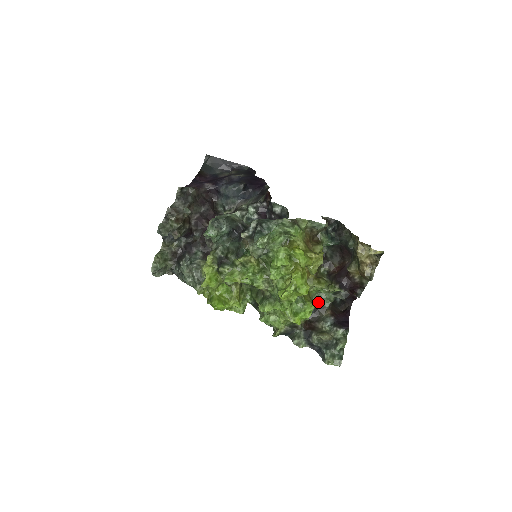
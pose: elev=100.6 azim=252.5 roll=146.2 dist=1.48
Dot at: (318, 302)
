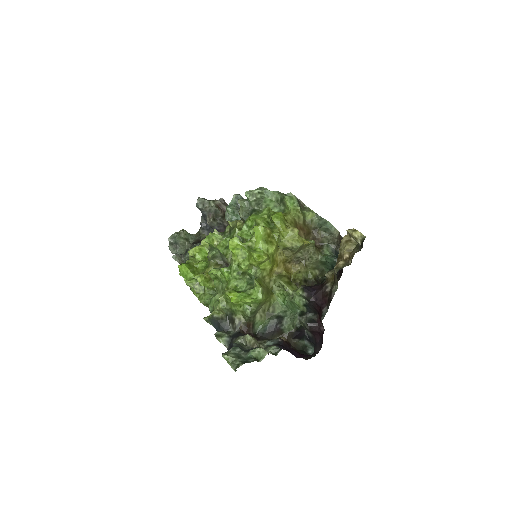
Dot at: (279, 321)
